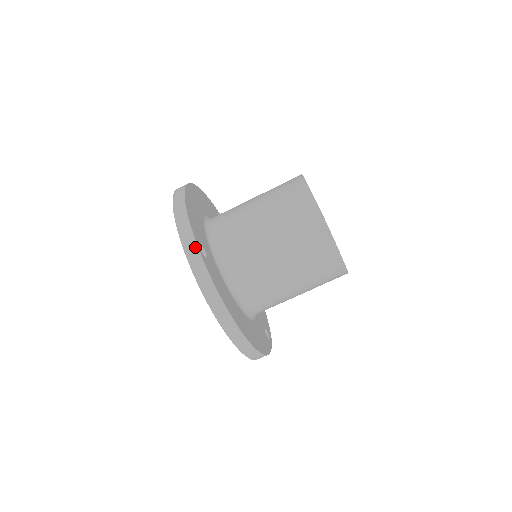
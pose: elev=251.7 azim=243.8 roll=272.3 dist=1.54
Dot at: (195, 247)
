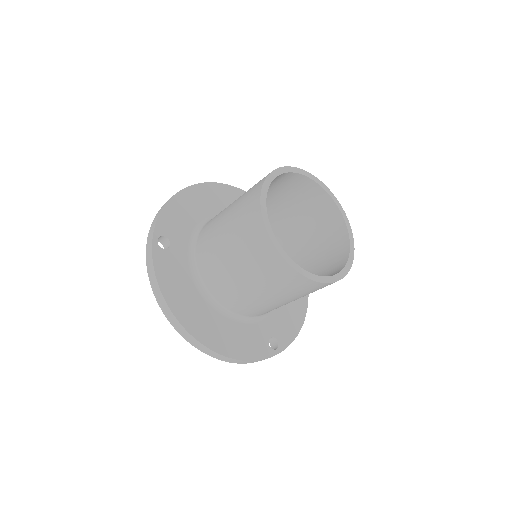
Dot at: (151, 238)
